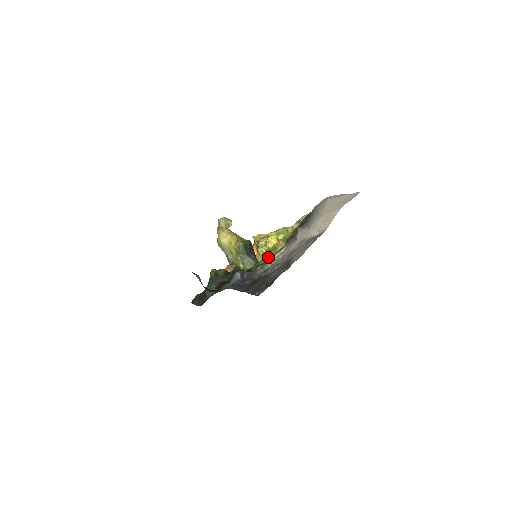
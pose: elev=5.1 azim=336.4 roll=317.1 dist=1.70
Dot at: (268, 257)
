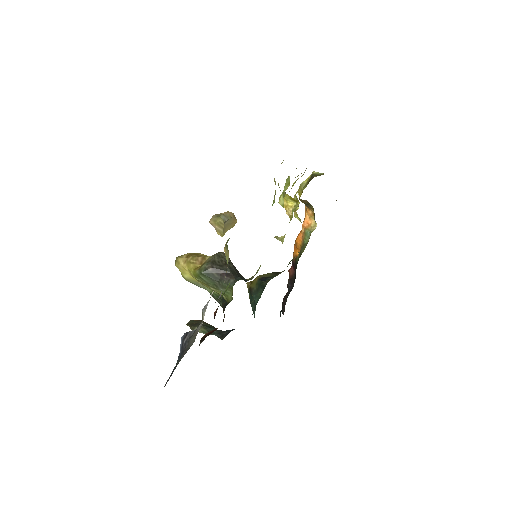
Dot at: occluded
